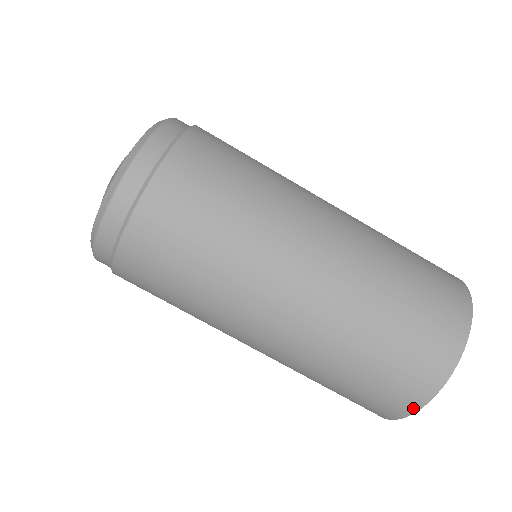
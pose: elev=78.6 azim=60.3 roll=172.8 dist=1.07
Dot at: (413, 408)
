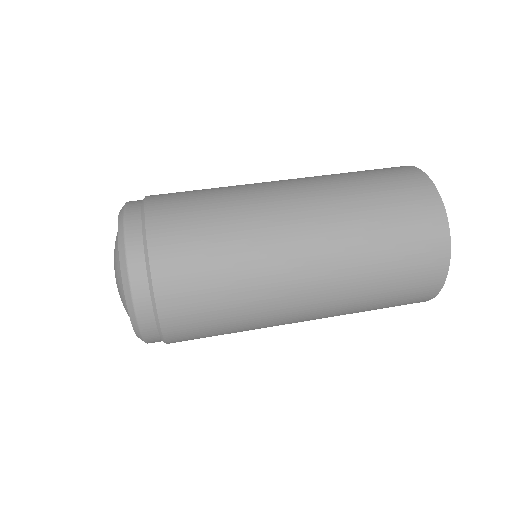
Dot at: (442, 278)
